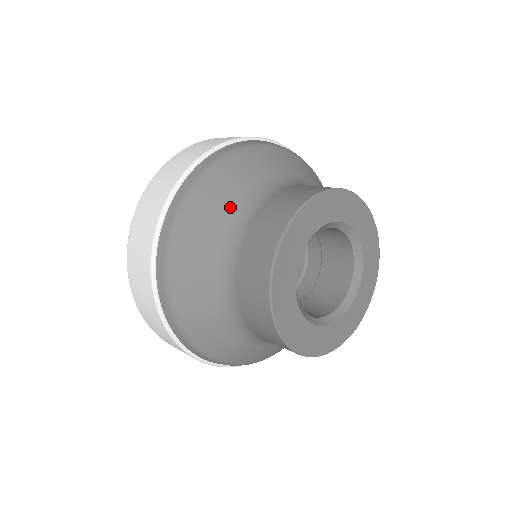
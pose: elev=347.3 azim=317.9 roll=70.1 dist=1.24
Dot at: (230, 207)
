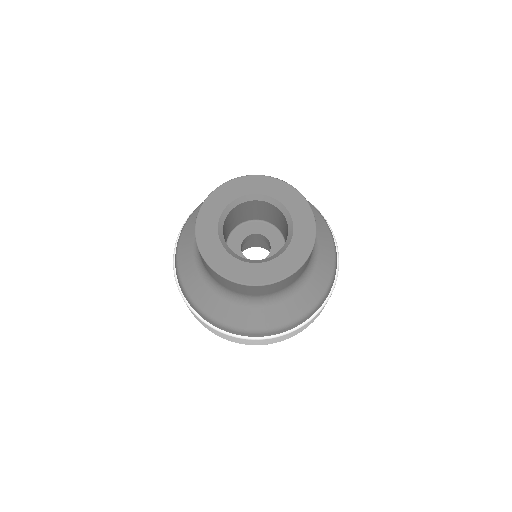
Dot at: occluded
